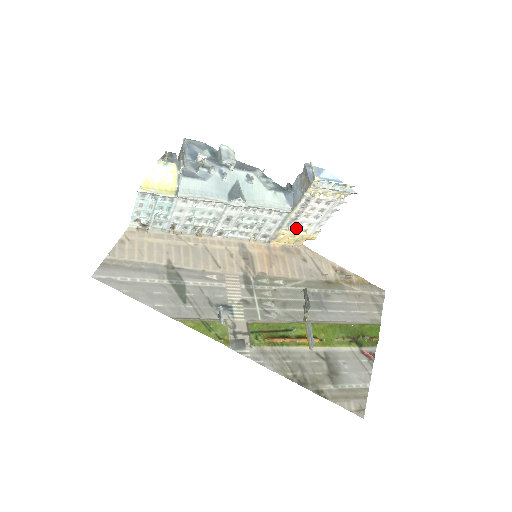
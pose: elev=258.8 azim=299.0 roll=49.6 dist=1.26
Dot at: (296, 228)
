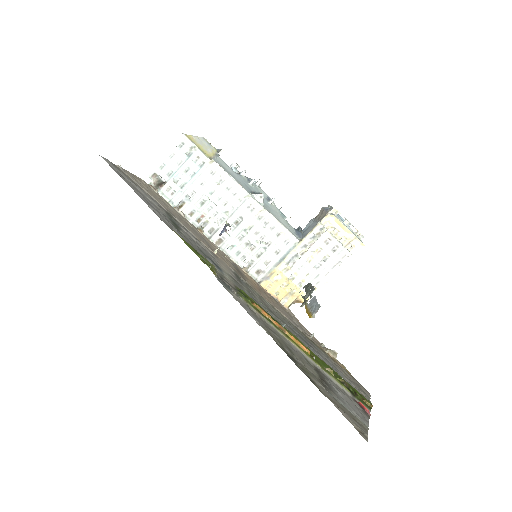
Dot at: (294, 272)
